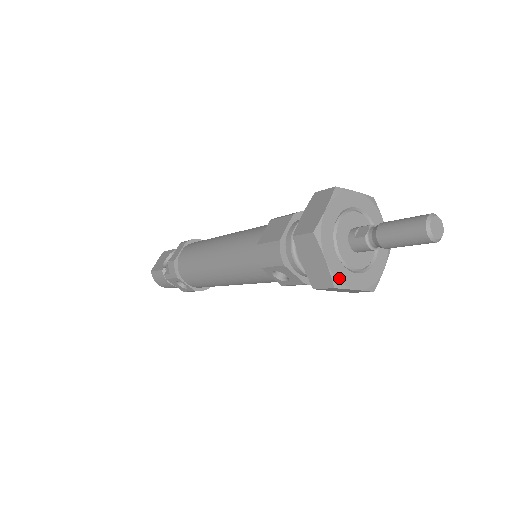
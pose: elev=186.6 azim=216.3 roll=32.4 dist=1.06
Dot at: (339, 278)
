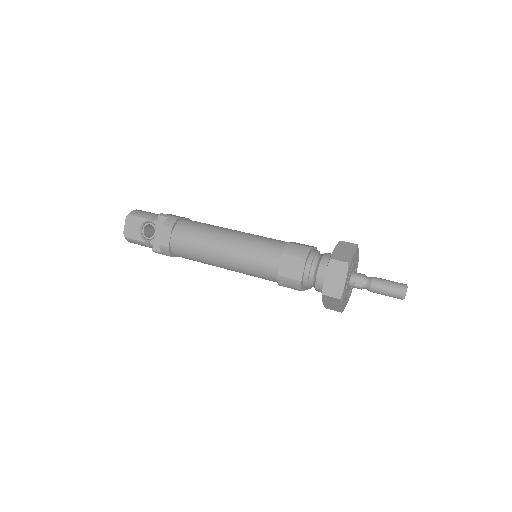
Dot at: (344, 307)
